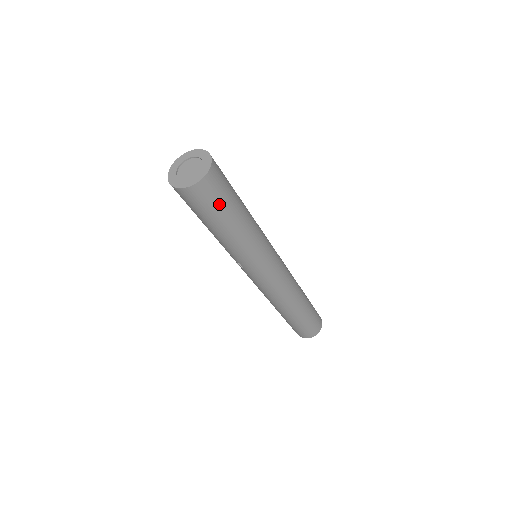
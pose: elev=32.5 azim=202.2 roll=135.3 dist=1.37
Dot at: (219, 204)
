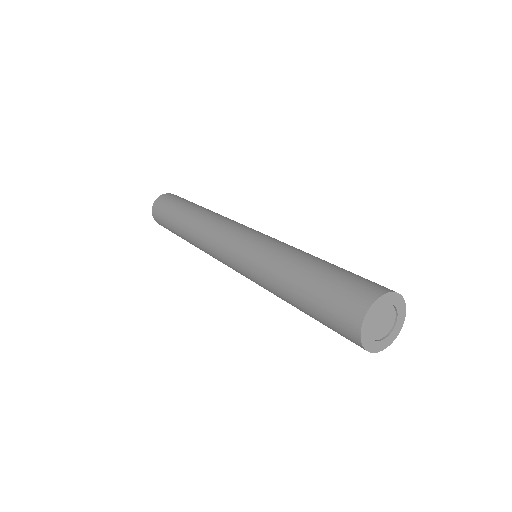
Dot at: occluded
